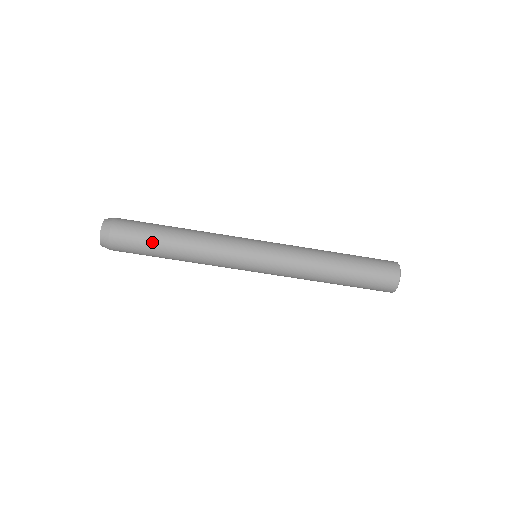
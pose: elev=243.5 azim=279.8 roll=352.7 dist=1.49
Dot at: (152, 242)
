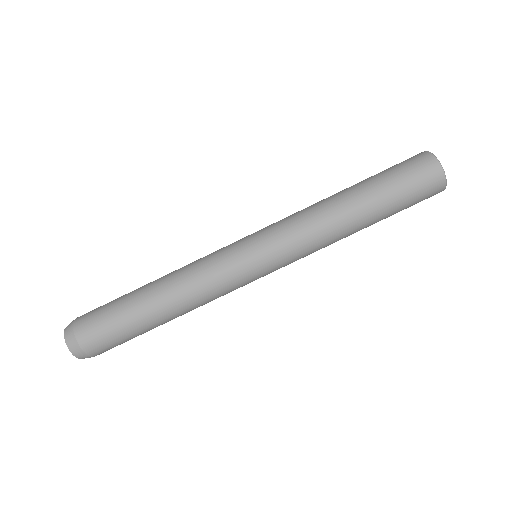
Dot at: (128, 319)
